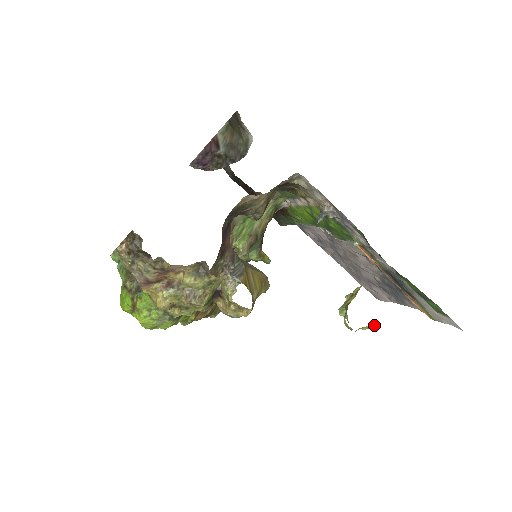
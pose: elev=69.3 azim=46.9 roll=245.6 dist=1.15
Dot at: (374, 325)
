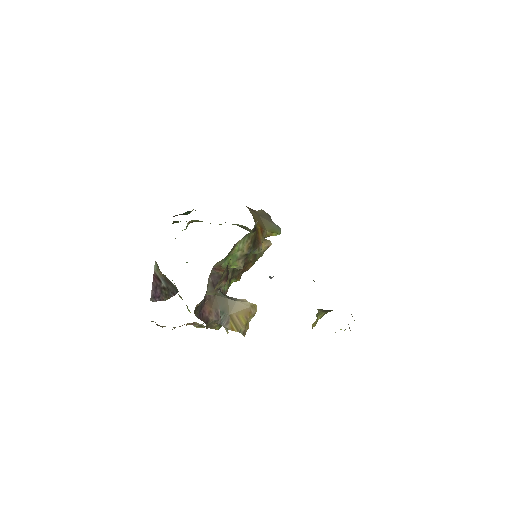
Dot at: occluded
